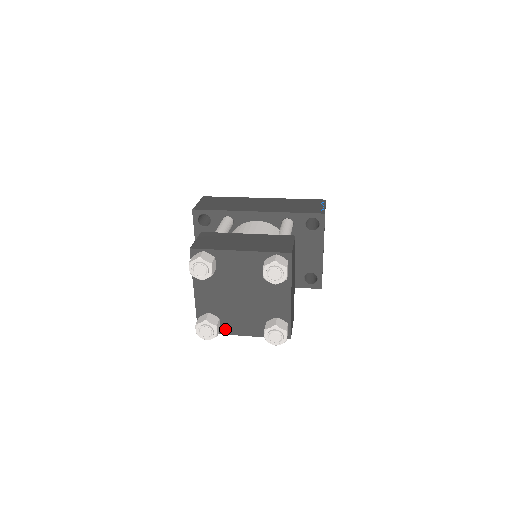
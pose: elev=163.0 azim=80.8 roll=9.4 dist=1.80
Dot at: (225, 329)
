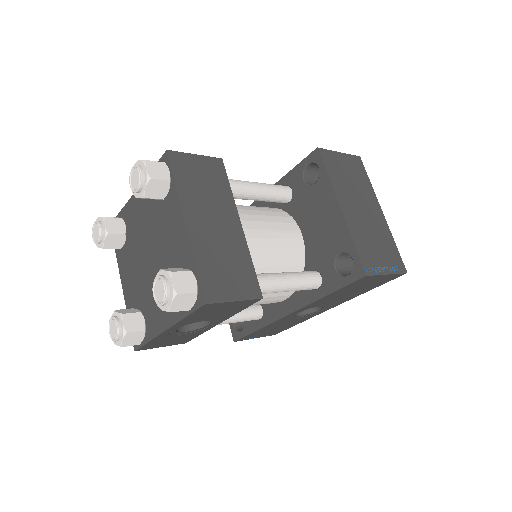
Dot at: (150, 329)
